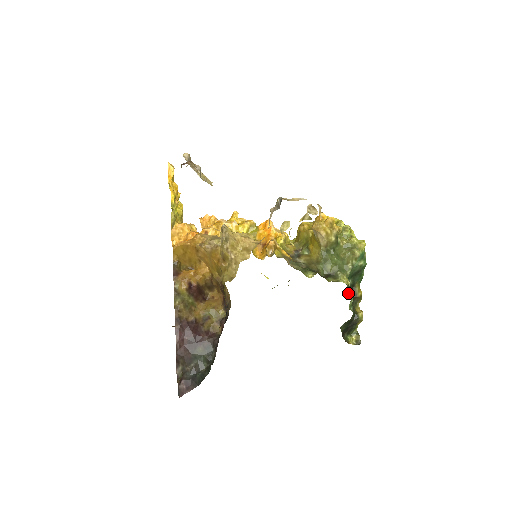
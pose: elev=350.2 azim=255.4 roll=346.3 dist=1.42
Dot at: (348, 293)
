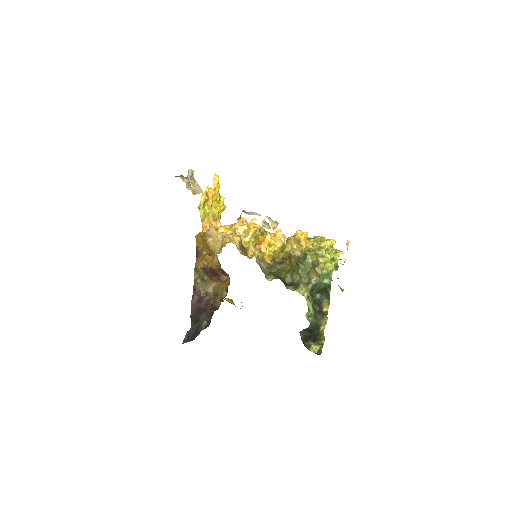
Dot at: (313, 305)
